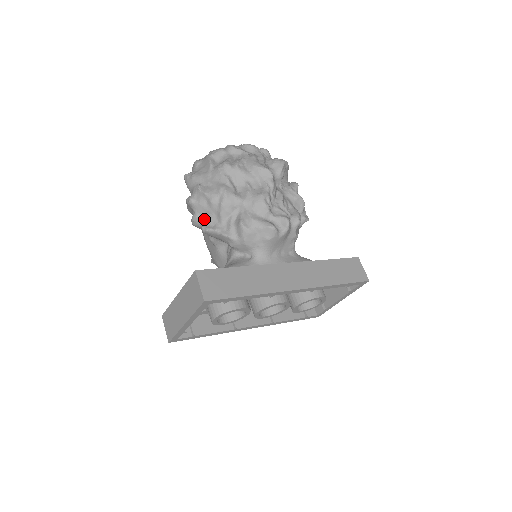
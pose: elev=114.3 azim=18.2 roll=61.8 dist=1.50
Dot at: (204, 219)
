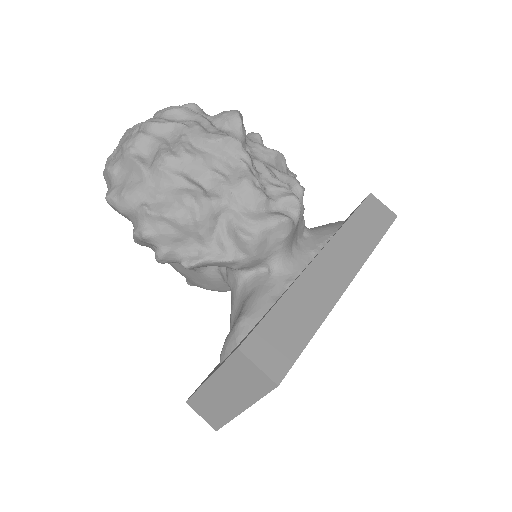
Dot at: (177, 250)
